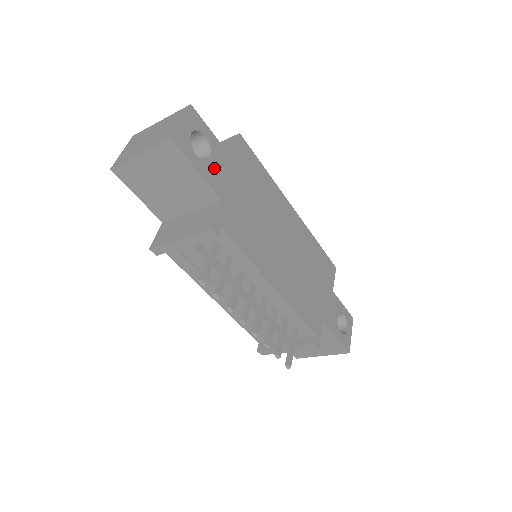
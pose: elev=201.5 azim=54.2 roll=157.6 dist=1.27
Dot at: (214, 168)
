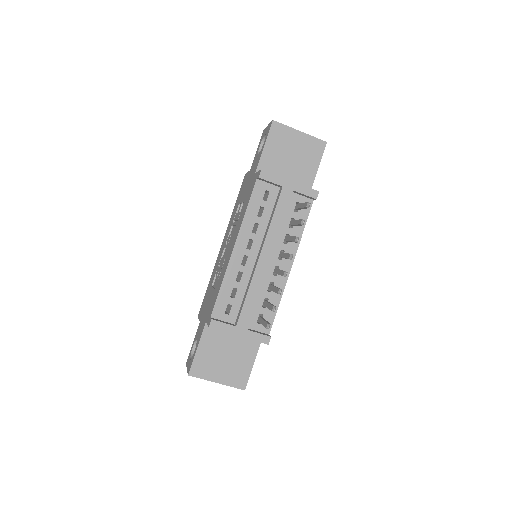
Dot at: occluded
